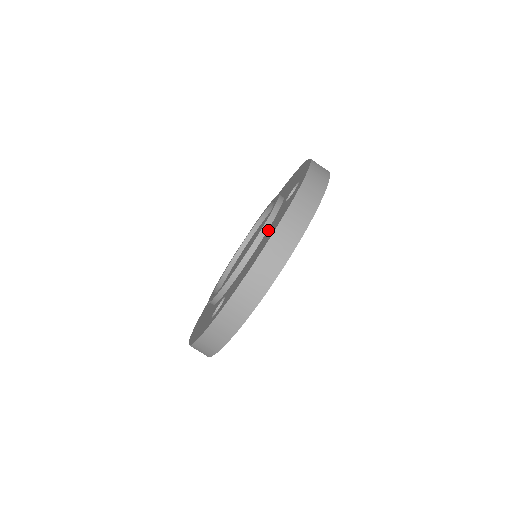
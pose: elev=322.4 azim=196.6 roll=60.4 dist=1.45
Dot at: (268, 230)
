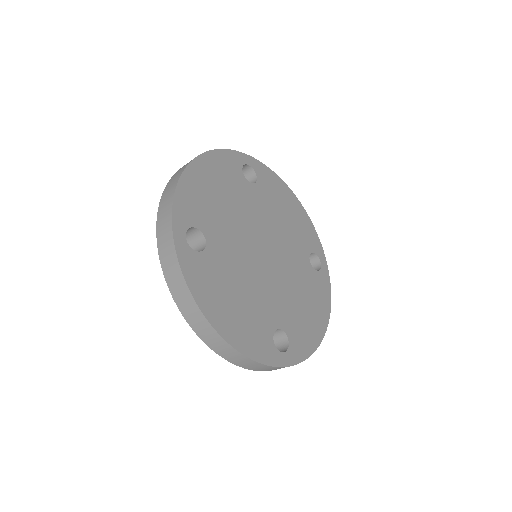
Dot at: occluded
